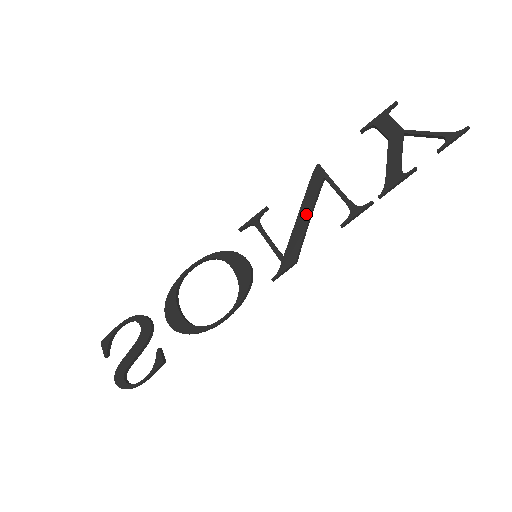
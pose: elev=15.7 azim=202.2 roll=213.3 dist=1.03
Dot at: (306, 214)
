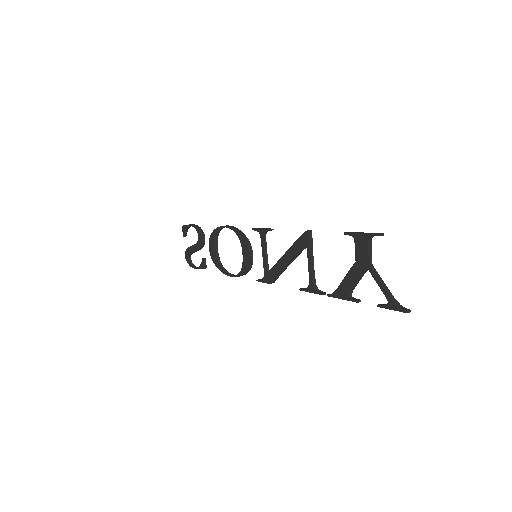
Dot at: (287, 260)
